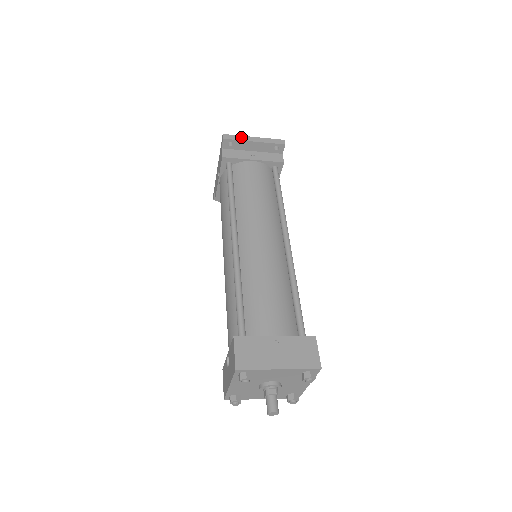
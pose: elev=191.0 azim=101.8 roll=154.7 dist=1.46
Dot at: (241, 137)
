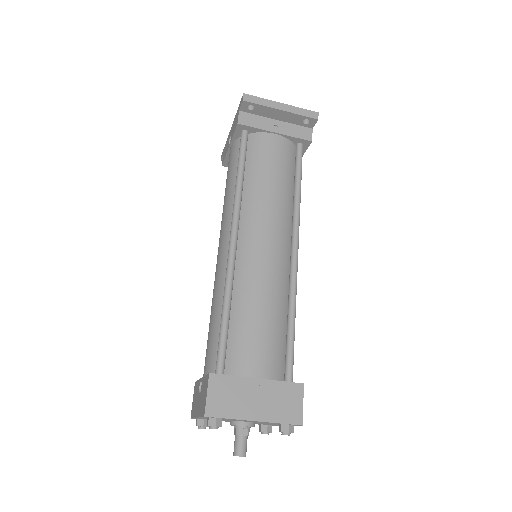
Dot at: (265, 101)
